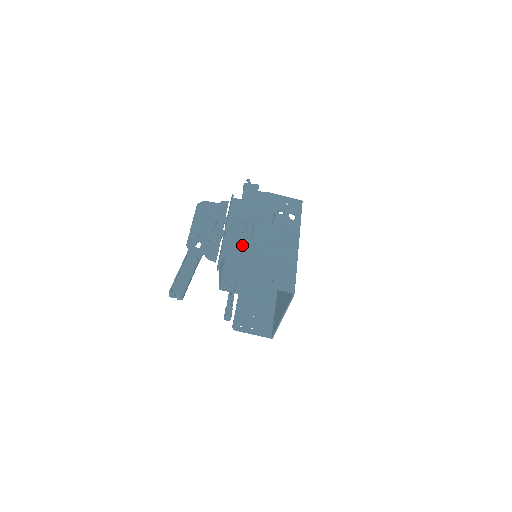
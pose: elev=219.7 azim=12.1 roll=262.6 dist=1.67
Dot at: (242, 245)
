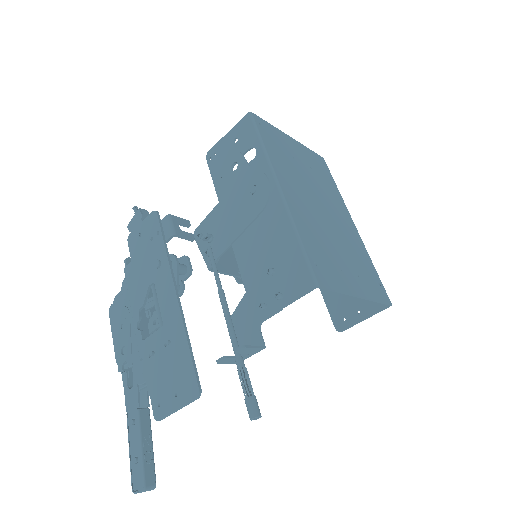
Dot at: (157, 347)
